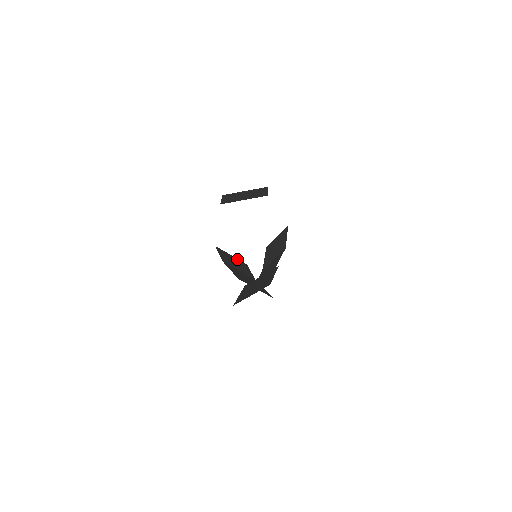
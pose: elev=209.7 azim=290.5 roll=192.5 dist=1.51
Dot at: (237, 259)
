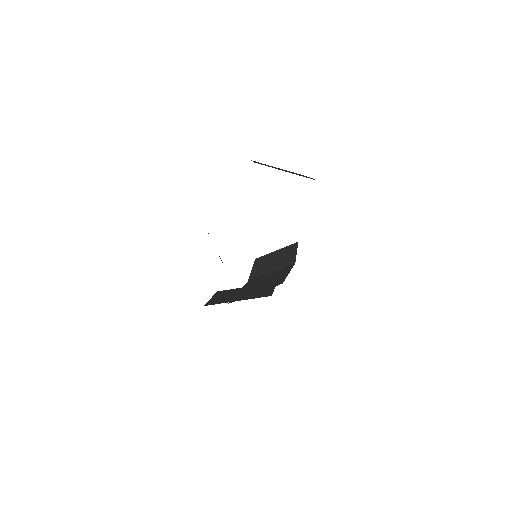
Dot at: occluded
